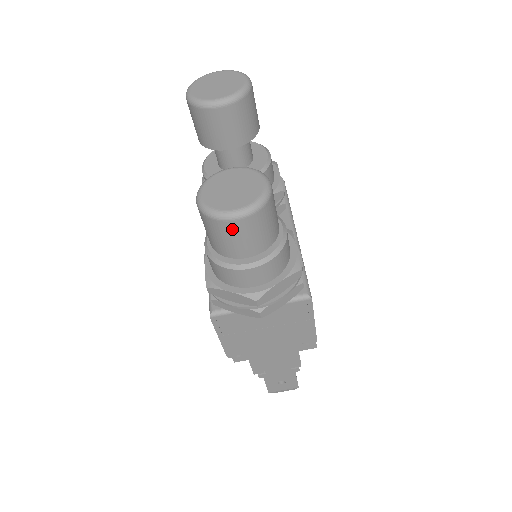
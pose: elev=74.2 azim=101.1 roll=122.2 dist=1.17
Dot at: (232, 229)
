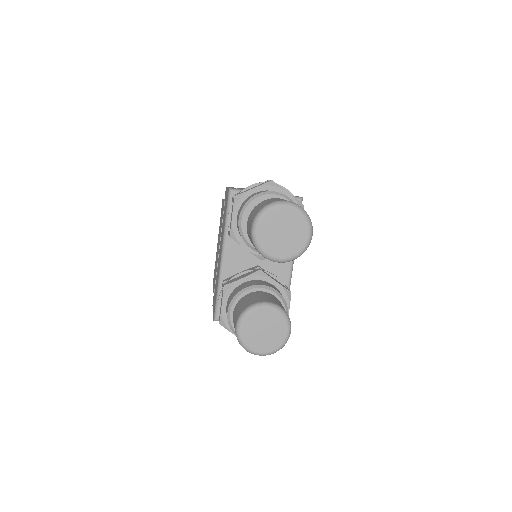
Dot at: occluded
